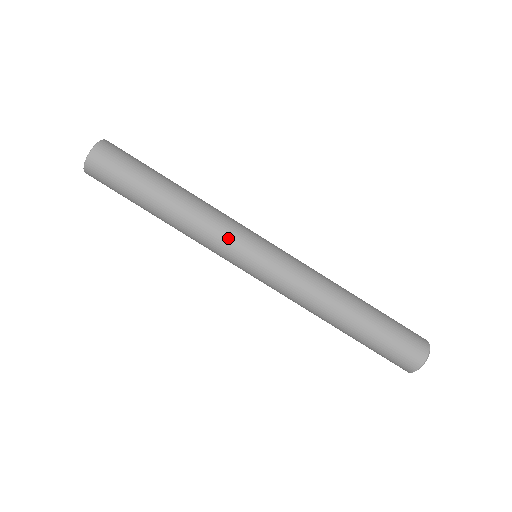
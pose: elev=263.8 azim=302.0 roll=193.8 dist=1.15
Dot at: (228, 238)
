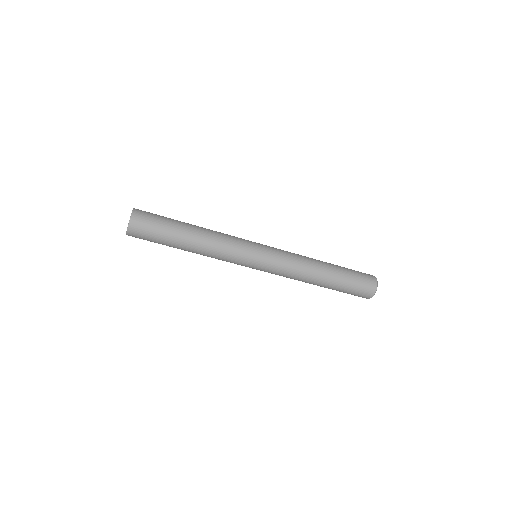
Dot at: (233, 262)
